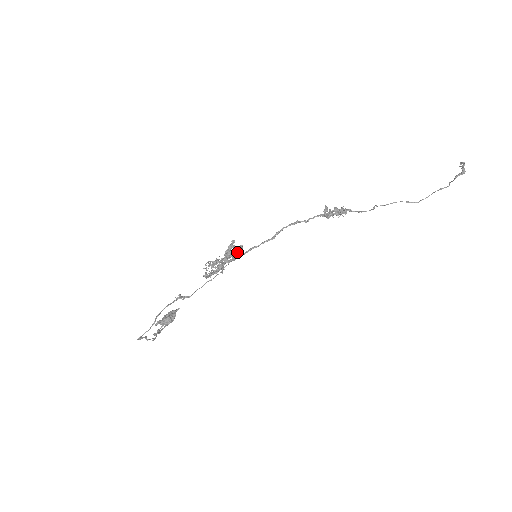
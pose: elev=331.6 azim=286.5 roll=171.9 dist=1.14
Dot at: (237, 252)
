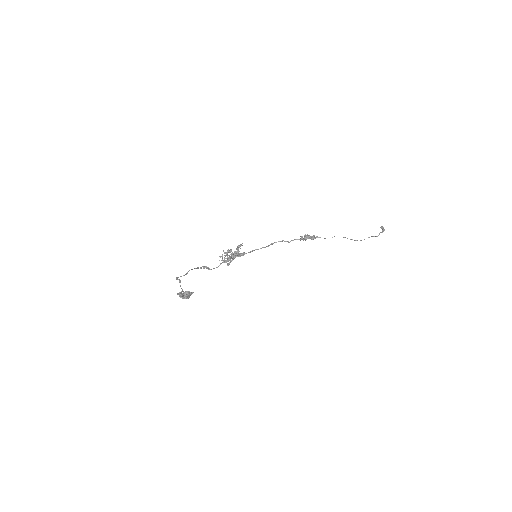
Dot at: occluded
